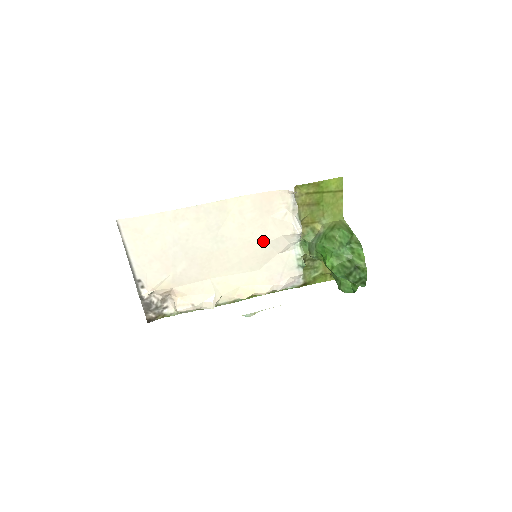
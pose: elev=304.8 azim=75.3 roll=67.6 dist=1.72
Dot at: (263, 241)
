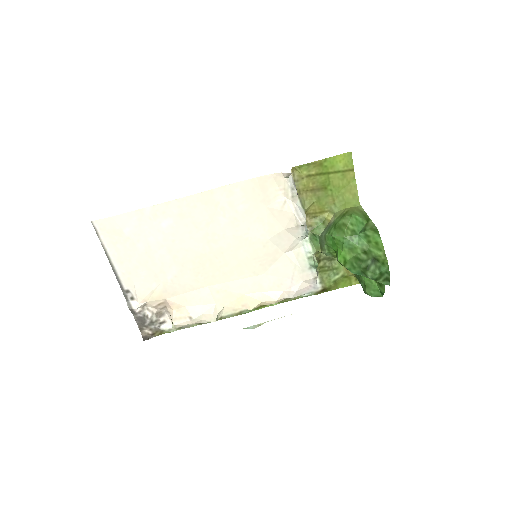
Dot at: (263, 238)
